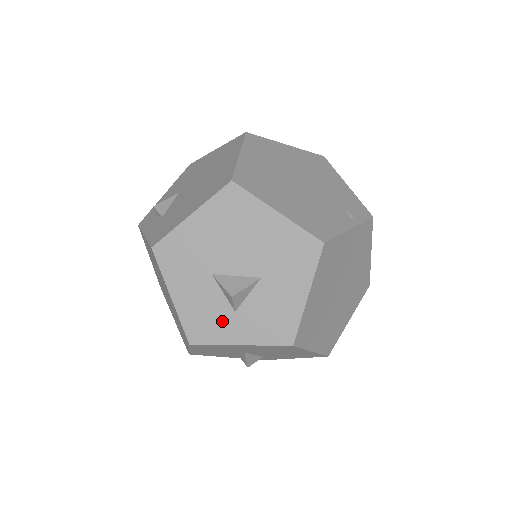
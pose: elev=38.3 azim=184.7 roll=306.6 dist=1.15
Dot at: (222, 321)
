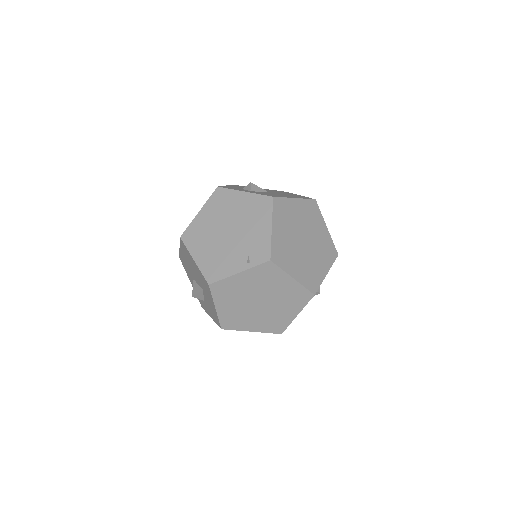
Dot at: (204, 303)
